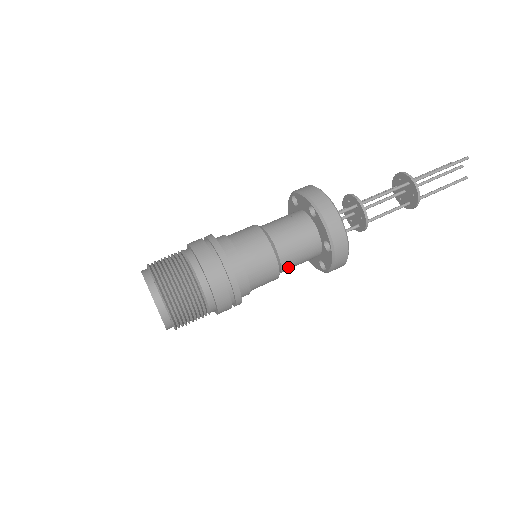
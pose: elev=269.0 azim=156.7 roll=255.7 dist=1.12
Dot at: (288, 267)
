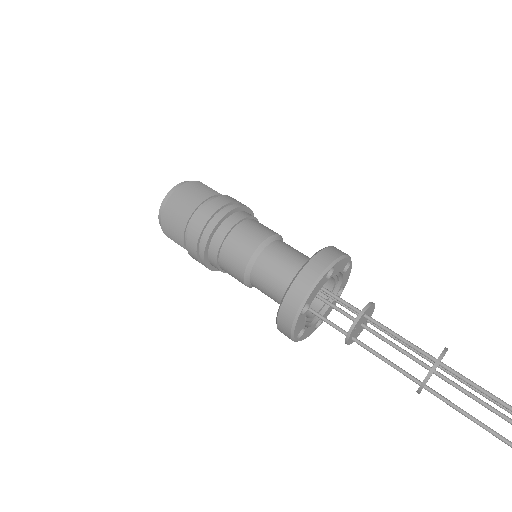
Dot at: (257, 284)
